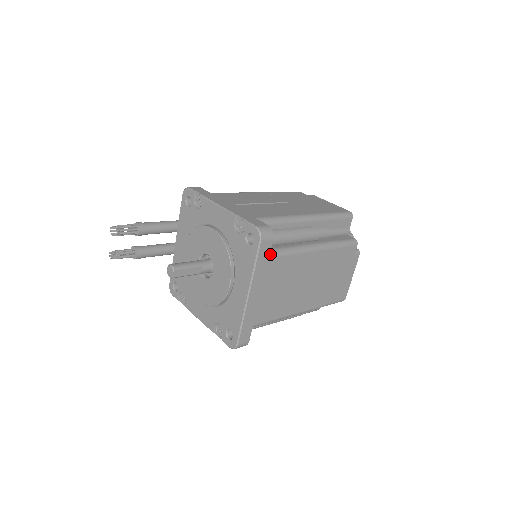
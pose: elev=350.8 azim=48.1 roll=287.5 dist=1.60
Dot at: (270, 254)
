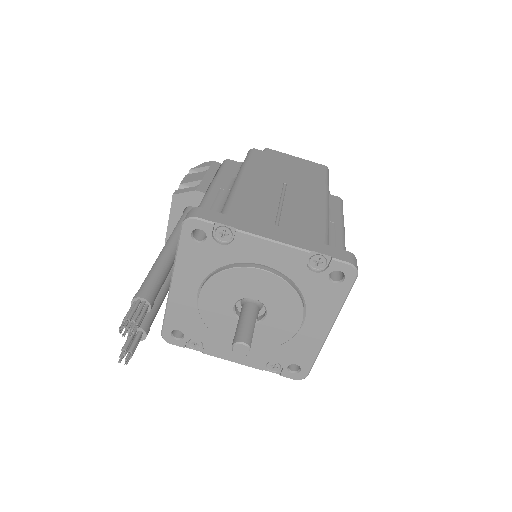
Dot at: occluded
